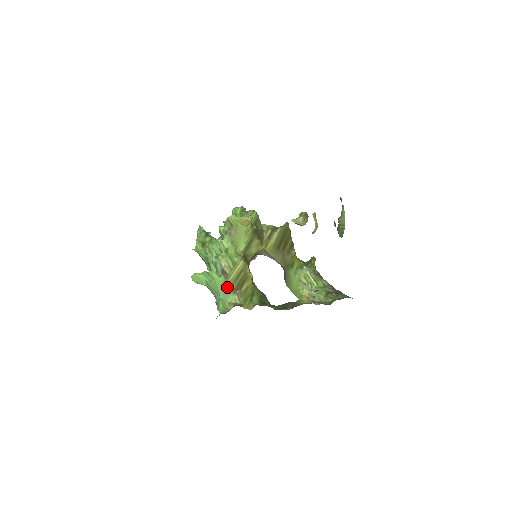
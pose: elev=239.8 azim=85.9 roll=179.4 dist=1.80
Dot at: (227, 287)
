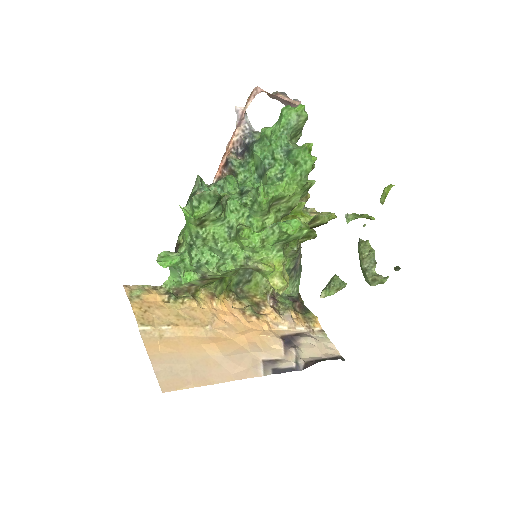
Dot at: occluded
